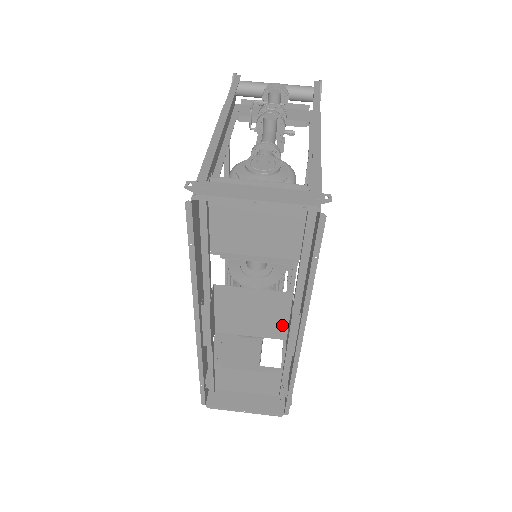
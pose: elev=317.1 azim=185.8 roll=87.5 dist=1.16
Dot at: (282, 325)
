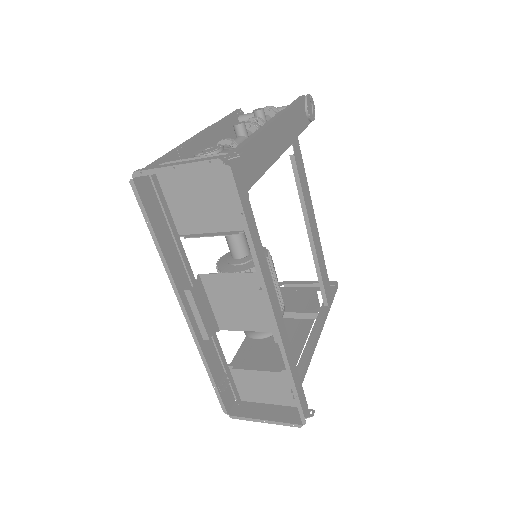
Dot at: occluded
